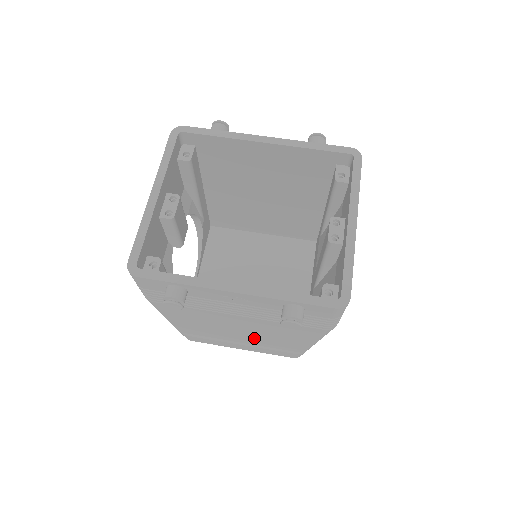
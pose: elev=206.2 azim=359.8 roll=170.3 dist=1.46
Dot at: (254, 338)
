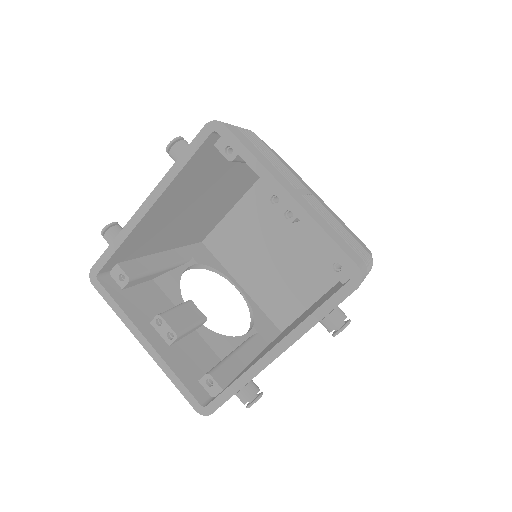
Dot at: occluded
